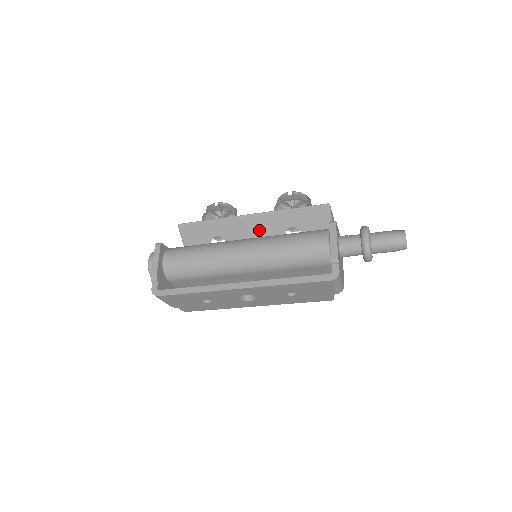
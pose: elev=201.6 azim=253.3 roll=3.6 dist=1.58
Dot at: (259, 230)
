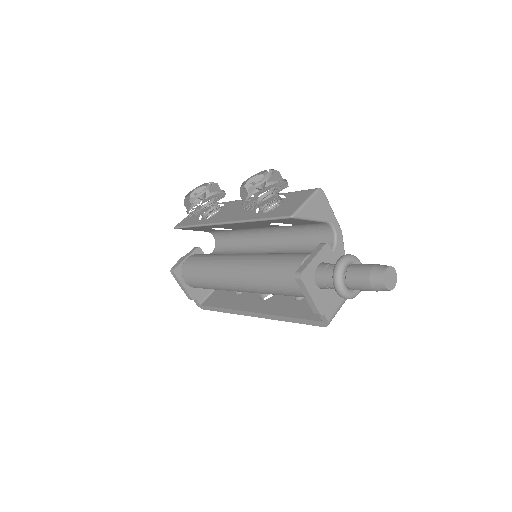
Dot at: (244, 225)
